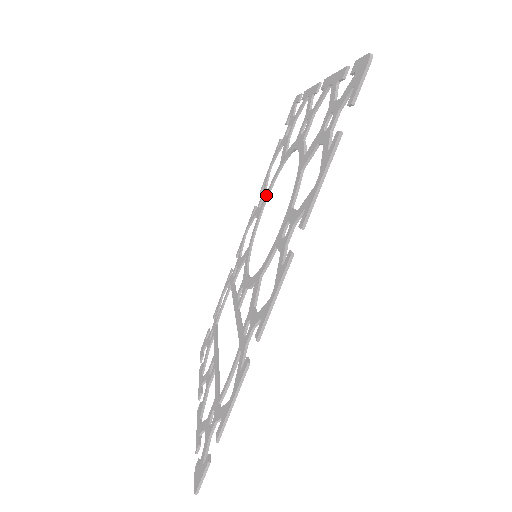
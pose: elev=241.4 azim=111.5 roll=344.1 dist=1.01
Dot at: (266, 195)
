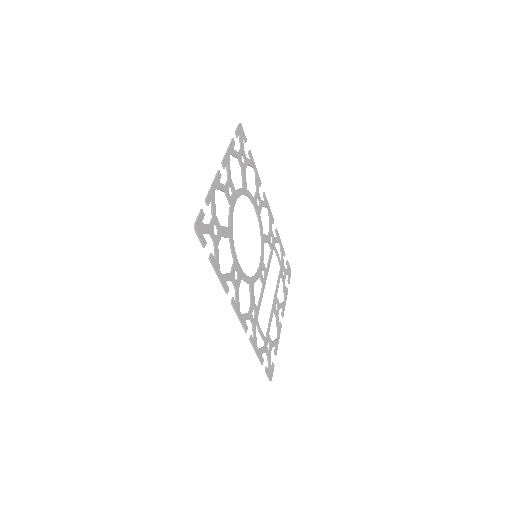
Dot at: (253, 204)
